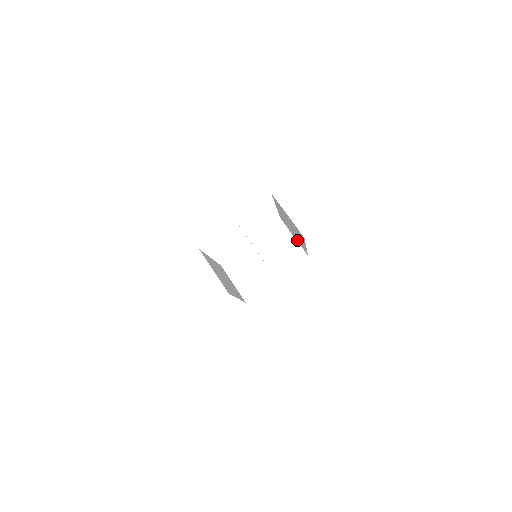
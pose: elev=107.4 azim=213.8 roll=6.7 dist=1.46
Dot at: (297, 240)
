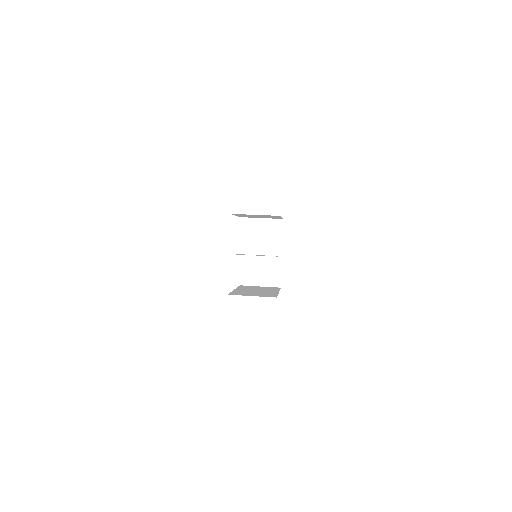
Dot at: occluded
